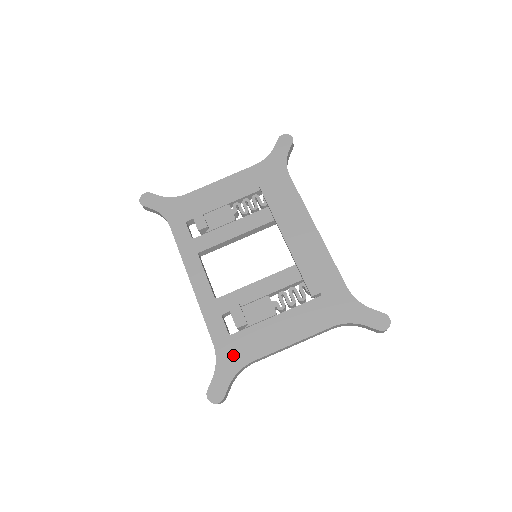
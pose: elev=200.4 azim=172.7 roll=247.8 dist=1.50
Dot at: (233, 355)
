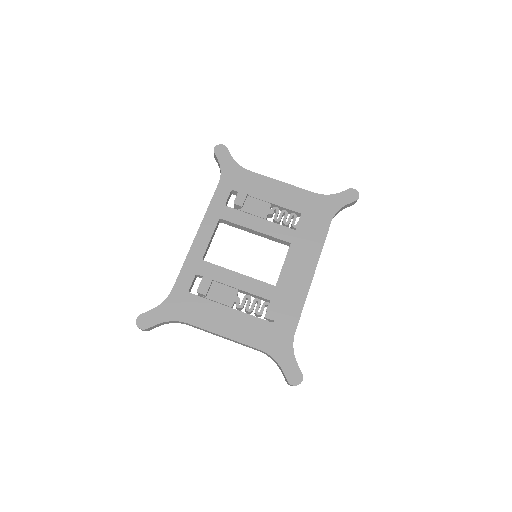
Dot at: (179, 307)
